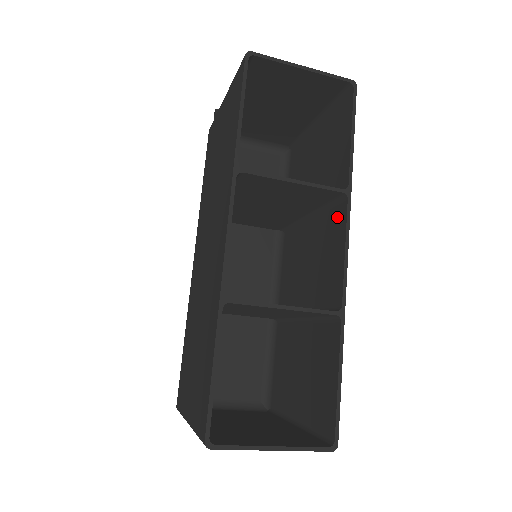
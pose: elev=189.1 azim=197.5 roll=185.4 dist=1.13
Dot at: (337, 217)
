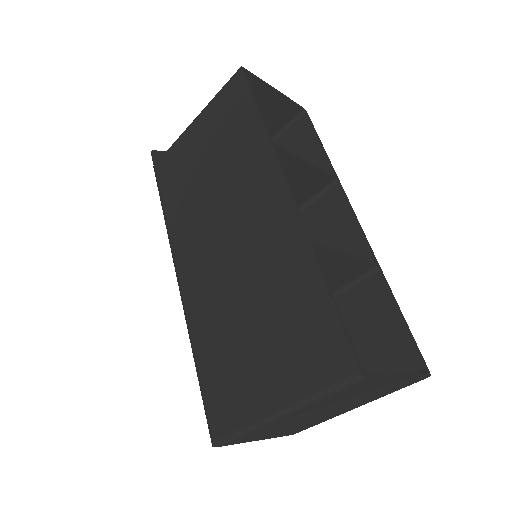
Dot at: (330, 202)
